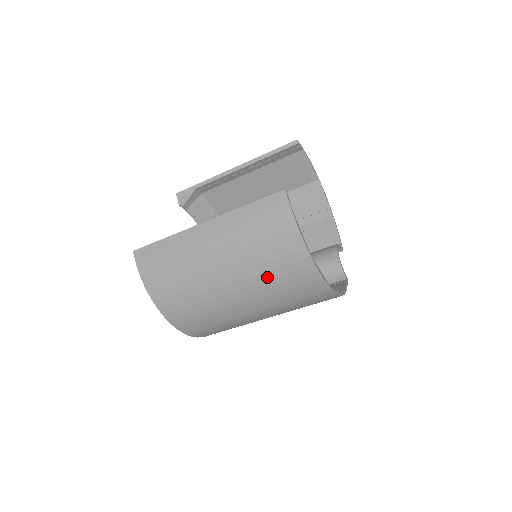
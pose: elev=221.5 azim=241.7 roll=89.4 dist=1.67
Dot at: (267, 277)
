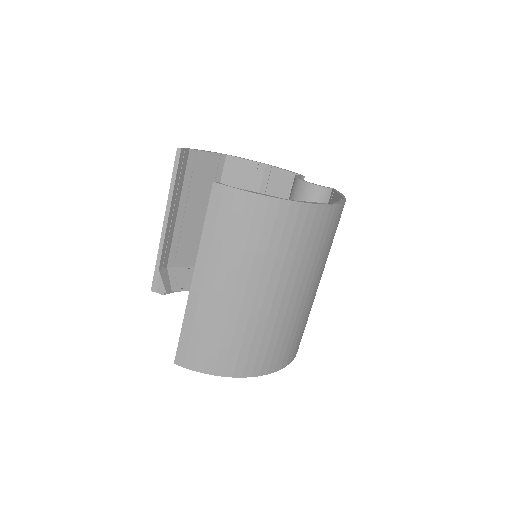
Dot at: (283, 255)
